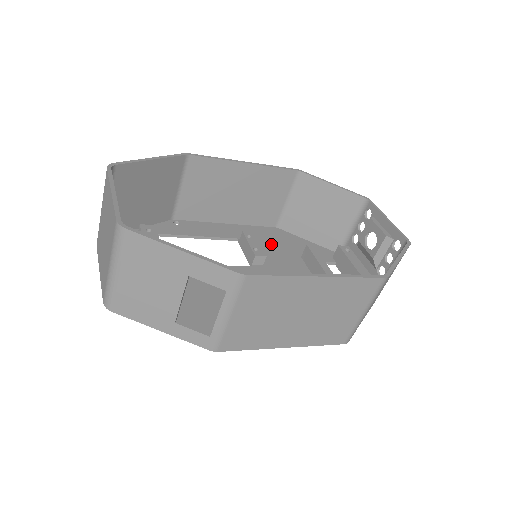
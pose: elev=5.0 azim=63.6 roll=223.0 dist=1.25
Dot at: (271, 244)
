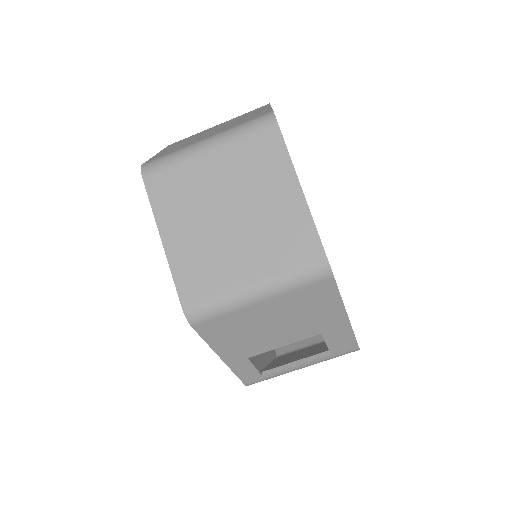
Dot at: occluded
